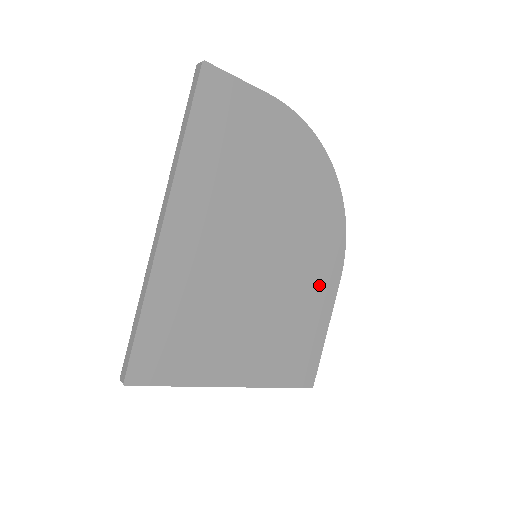
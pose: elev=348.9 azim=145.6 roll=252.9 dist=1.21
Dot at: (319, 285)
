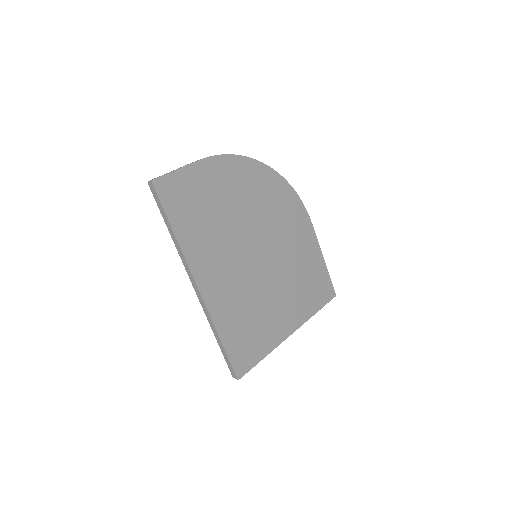
Dot at: (302, 238)
